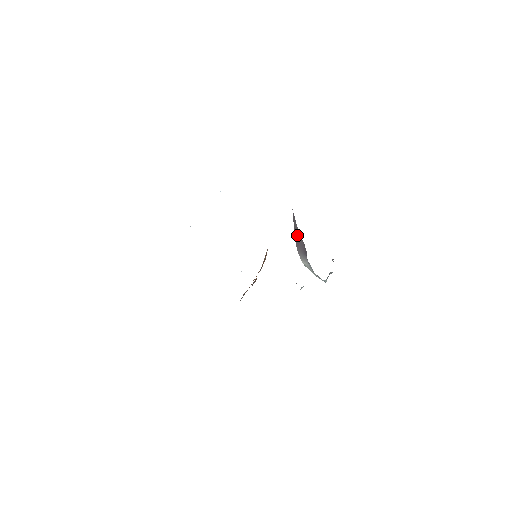
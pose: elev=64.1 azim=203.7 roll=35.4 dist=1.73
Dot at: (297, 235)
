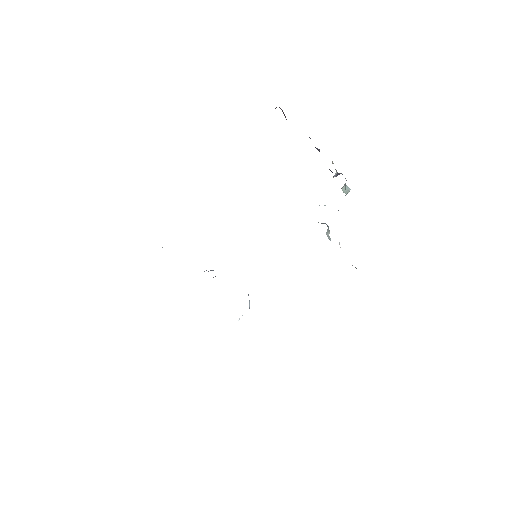
Dot at: occluded
